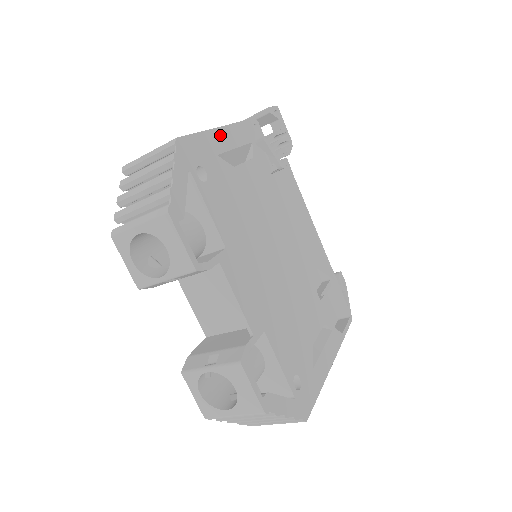
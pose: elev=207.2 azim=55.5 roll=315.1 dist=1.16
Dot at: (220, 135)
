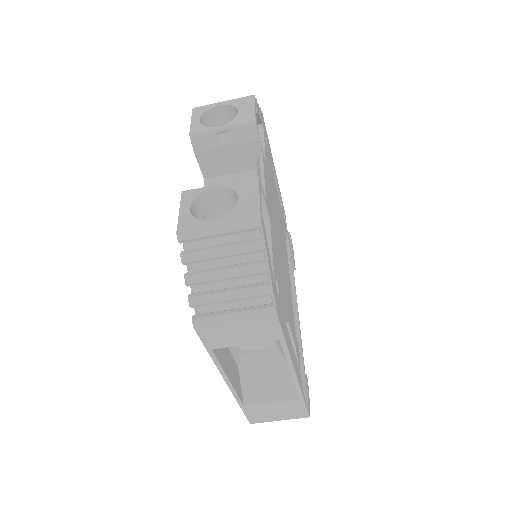
Dot at: (274, 166)
